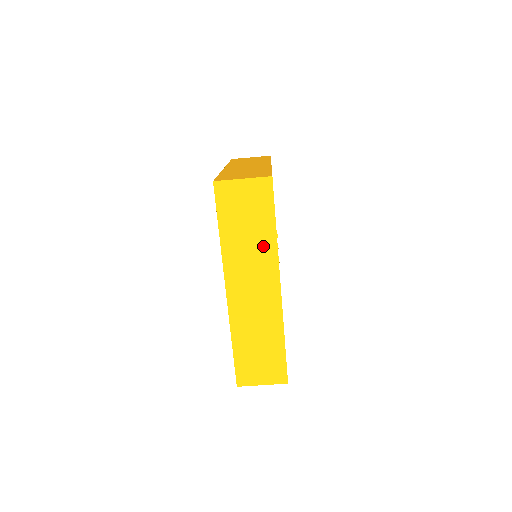
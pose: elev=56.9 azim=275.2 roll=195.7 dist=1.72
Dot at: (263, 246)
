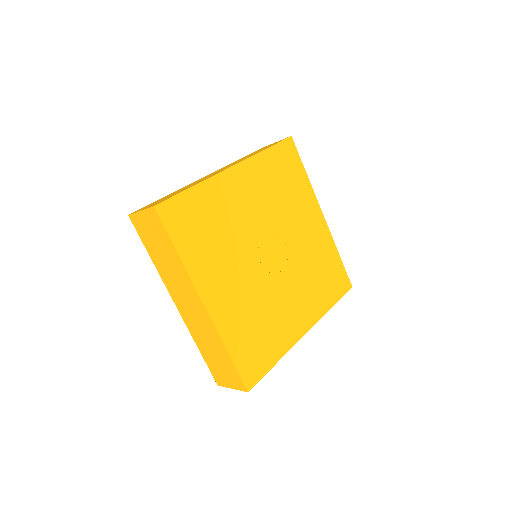
Dot at: (177, 268)
